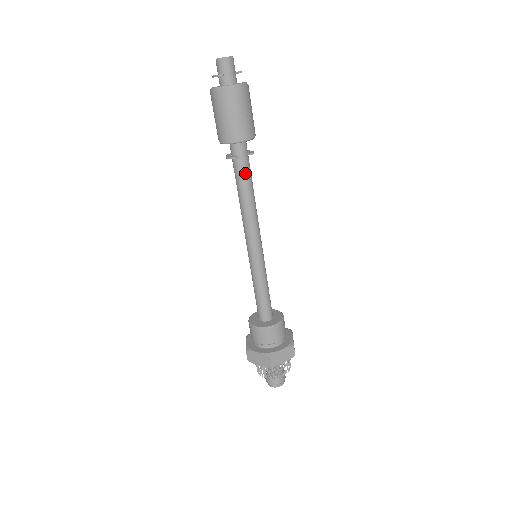
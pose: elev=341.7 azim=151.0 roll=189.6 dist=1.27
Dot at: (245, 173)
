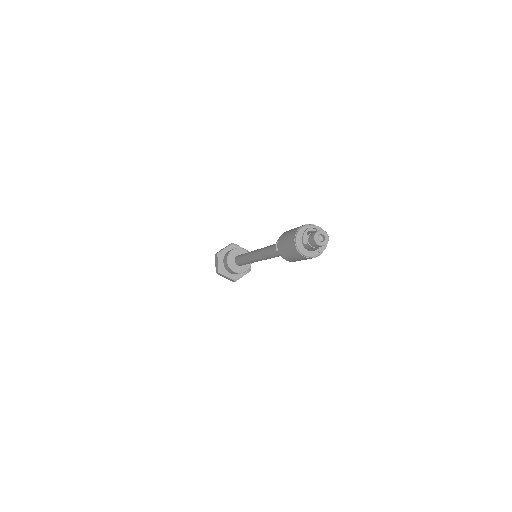
Dot at: (278, 254)
